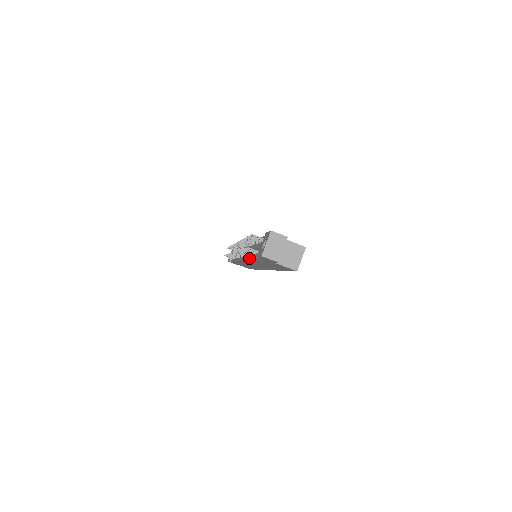
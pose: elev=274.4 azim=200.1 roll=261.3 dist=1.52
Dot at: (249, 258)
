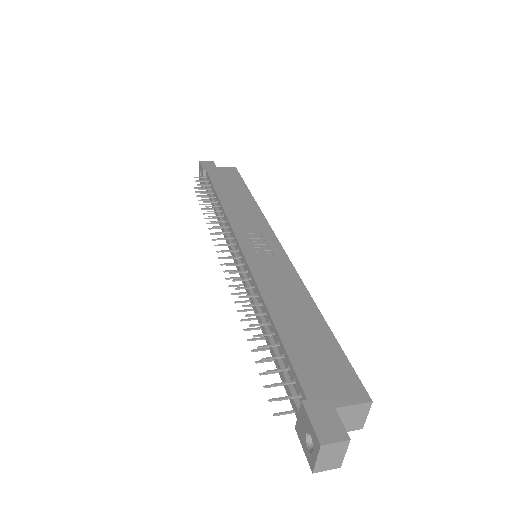
Dot at: (261, 329)
